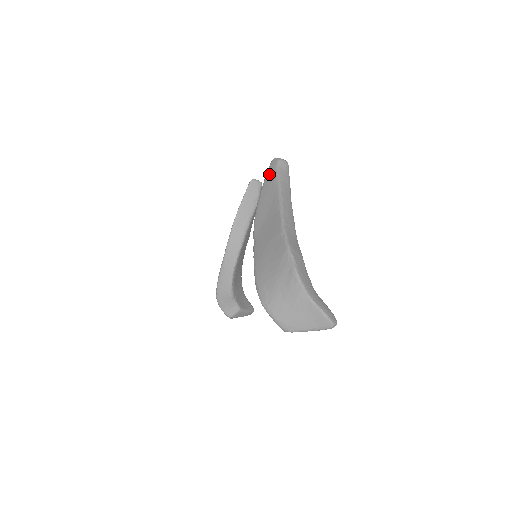
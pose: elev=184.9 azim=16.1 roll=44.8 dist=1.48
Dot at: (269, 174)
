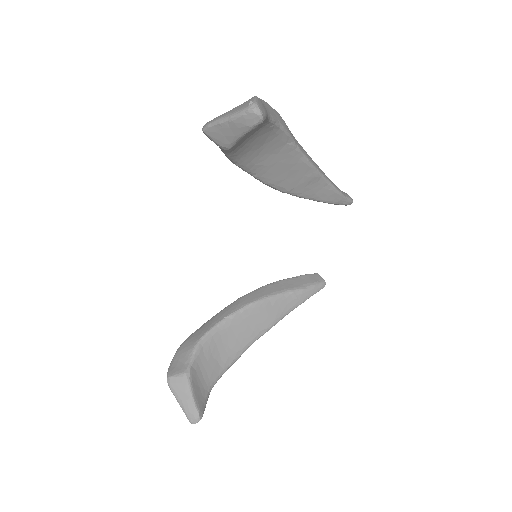
Dot at: occluded
